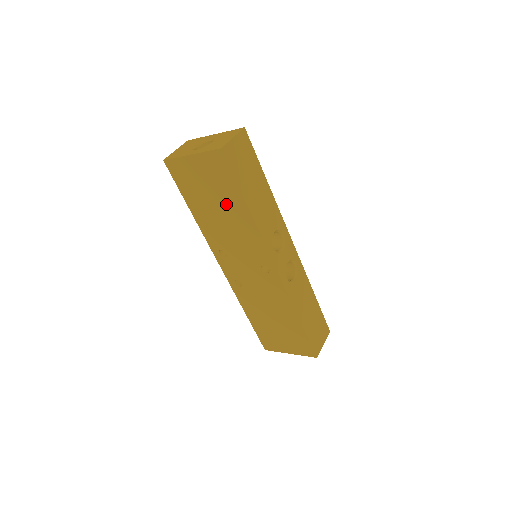
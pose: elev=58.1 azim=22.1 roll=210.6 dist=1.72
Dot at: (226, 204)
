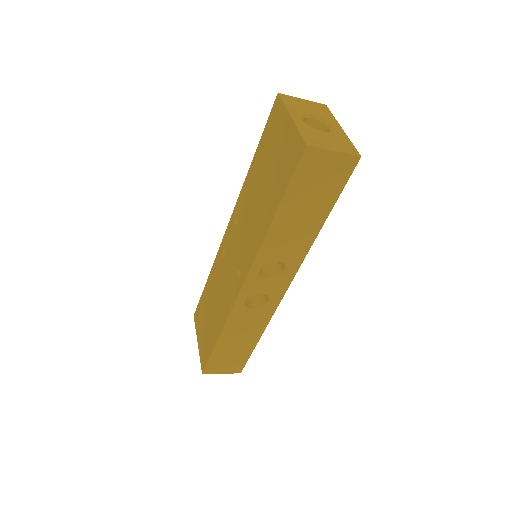
Dot at: (269, 191)
